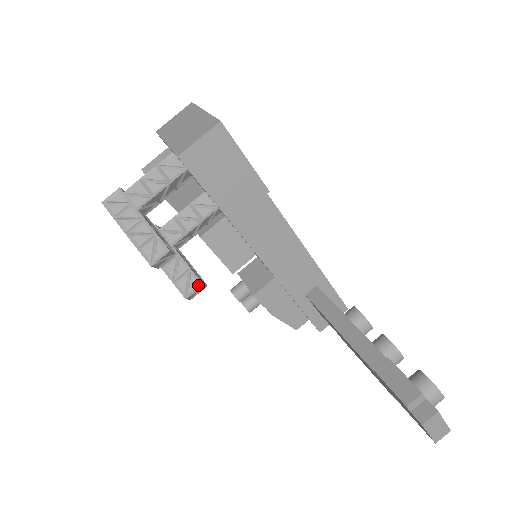
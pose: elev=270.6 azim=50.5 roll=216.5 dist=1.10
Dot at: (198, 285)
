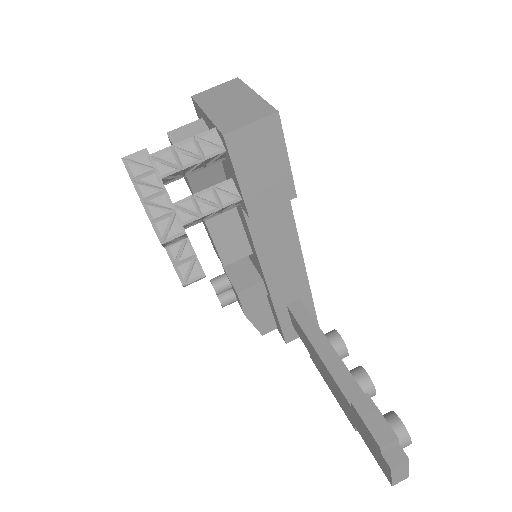
Dot at: (200, 275)
